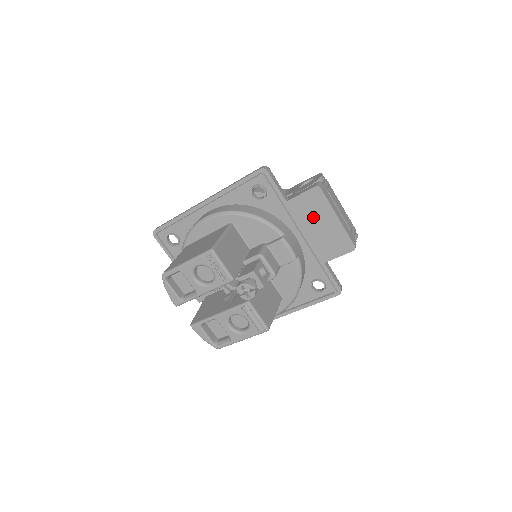
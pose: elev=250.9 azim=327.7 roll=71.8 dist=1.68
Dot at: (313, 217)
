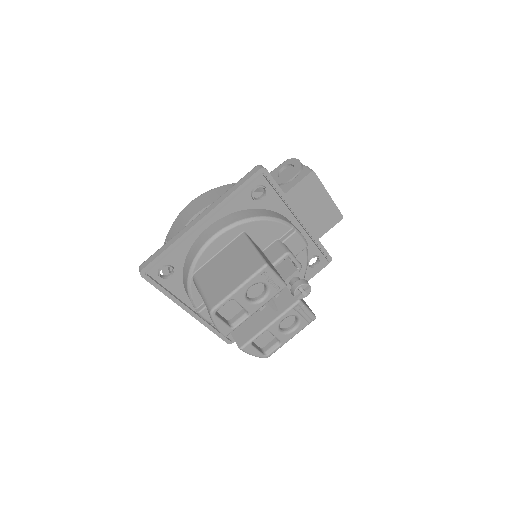
Dot at: (309, 201)
